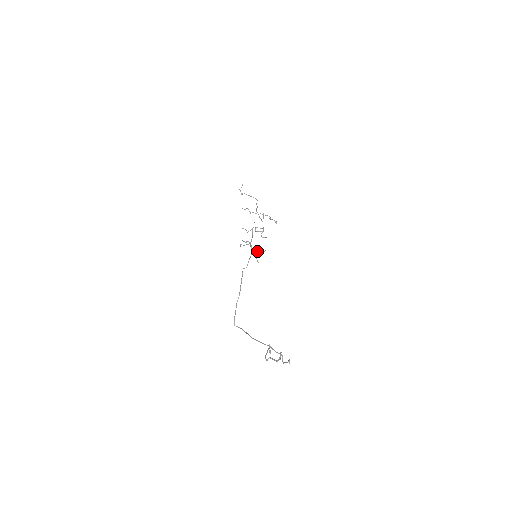
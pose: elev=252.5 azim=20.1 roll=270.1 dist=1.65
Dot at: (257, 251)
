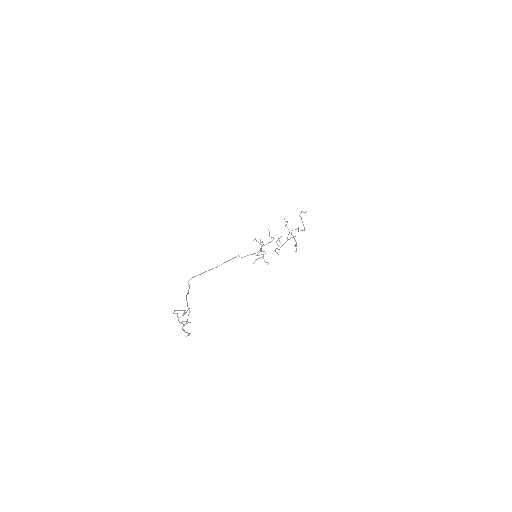
Dot at: (262, 256)
